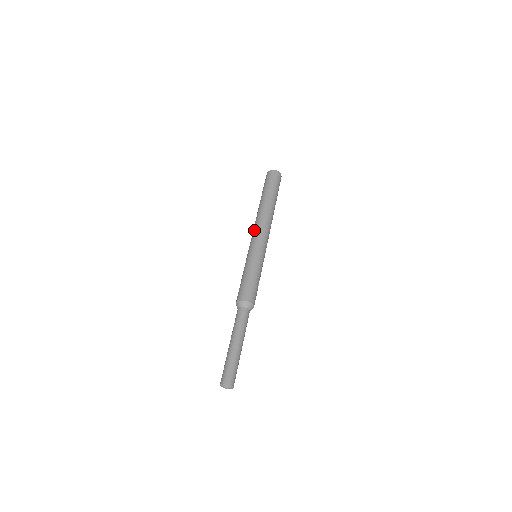
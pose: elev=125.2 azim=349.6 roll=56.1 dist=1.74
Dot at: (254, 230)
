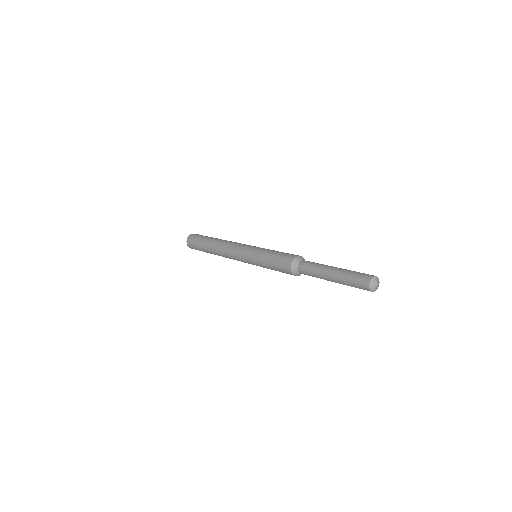
Dot at: (236, 244)
